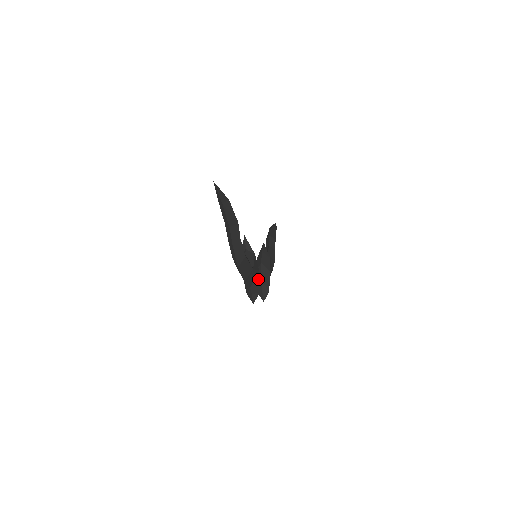
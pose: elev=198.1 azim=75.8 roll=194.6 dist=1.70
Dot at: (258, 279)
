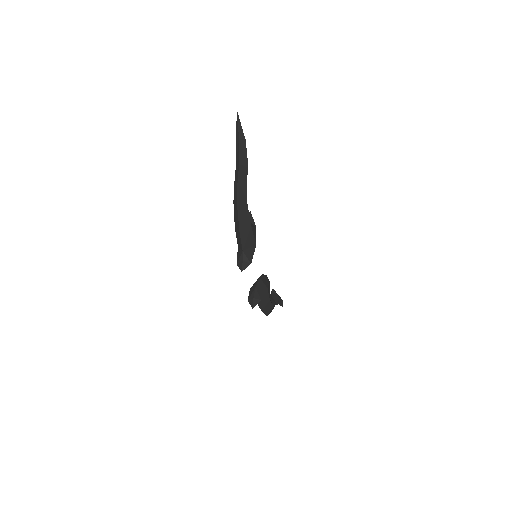
Dot at: (253, 251)
